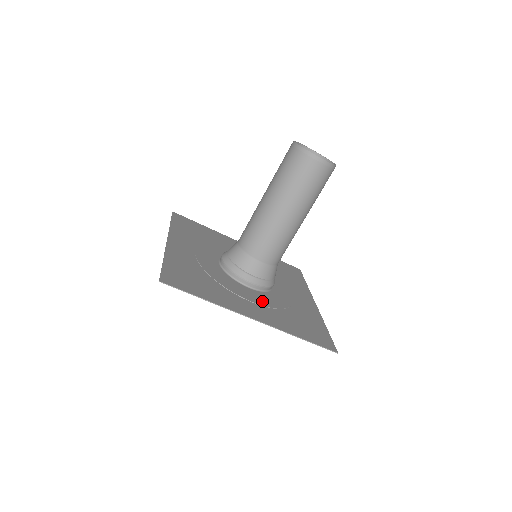
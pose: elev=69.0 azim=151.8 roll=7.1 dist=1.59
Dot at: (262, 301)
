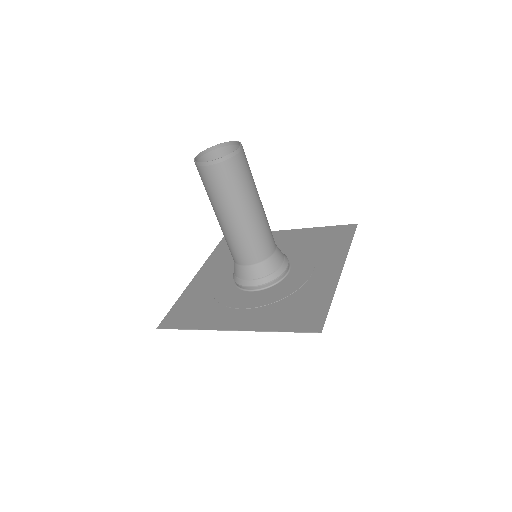
Dot at: (257, 302)
